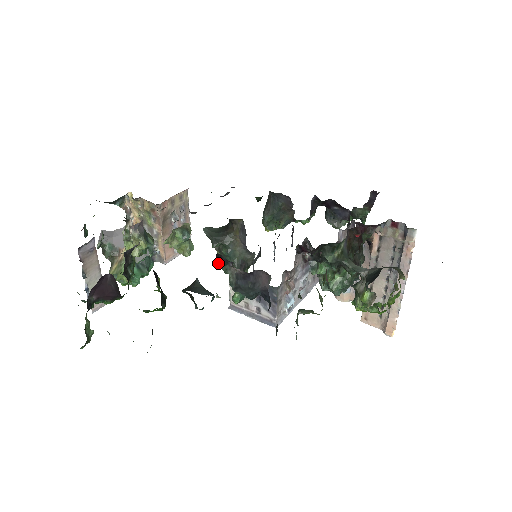
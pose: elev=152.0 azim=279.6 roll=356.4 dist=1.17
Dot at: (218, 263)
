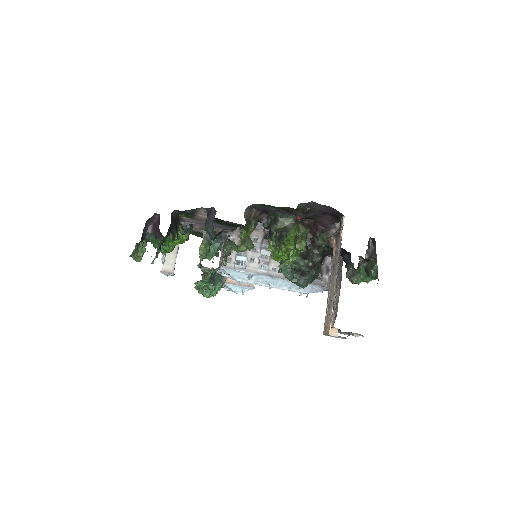
Dot at: occluded
